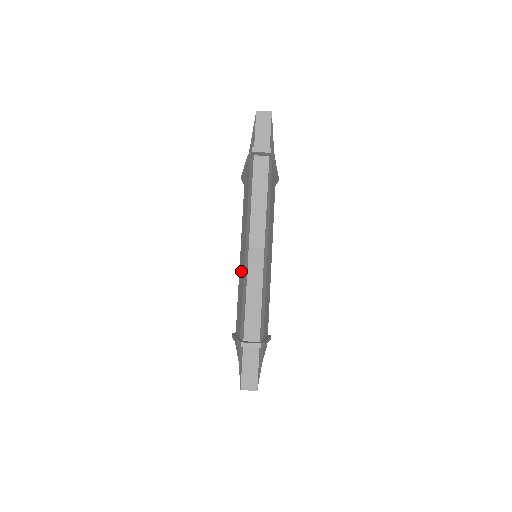
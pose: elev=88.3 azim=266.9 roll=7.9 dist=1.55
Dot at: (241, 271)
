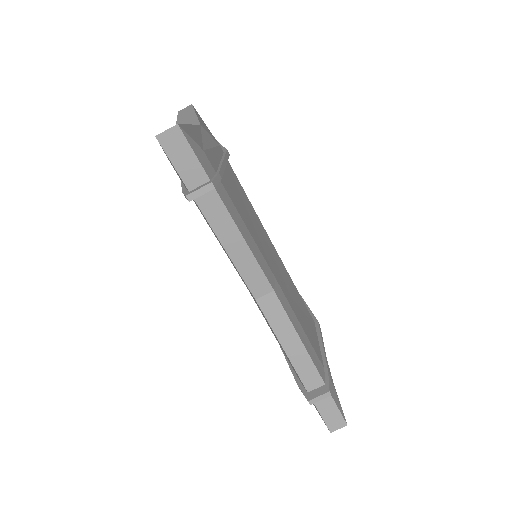
Dot at: occluded
